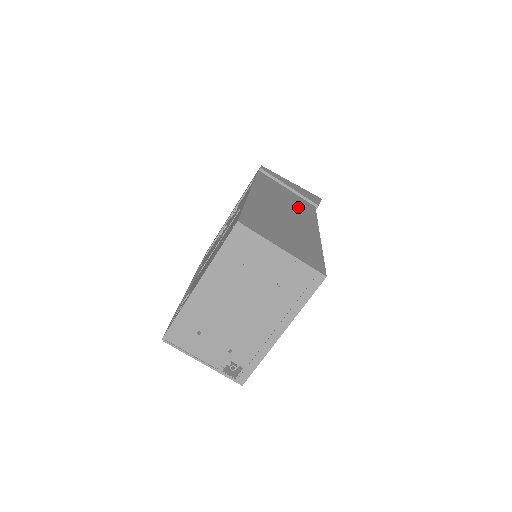
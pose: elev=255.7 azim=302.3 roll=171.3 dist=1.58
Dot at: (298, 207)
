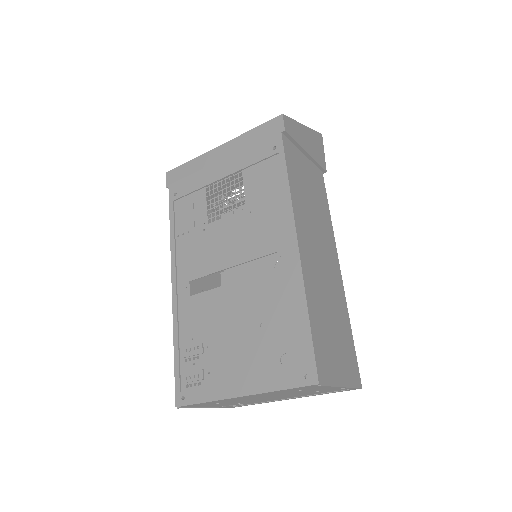
Dot at: (320, 211)
